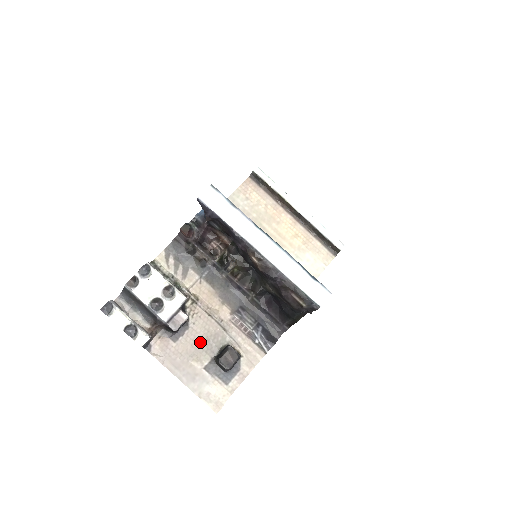
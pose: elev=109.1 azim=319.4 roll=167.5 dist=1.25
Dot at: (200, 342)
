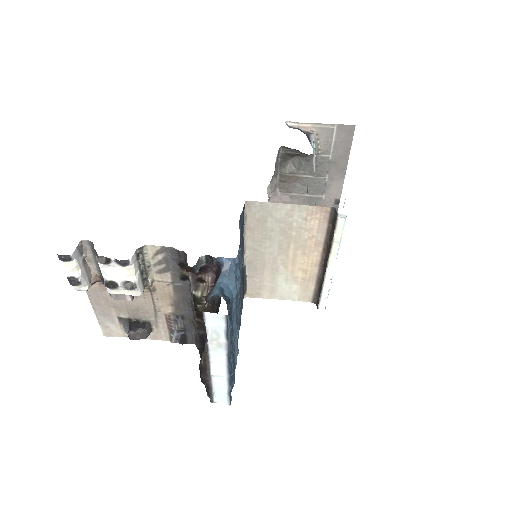
Dot at: (130, 307)
